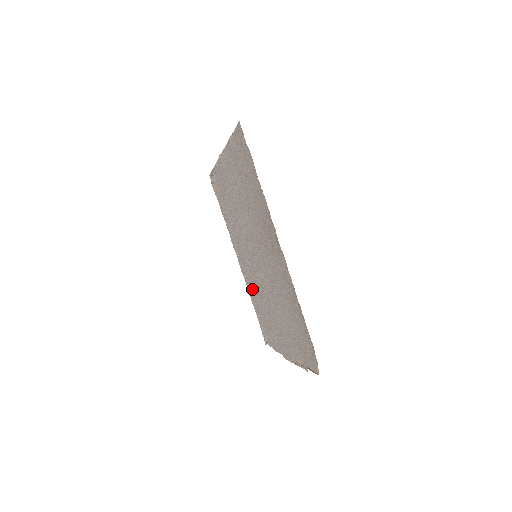
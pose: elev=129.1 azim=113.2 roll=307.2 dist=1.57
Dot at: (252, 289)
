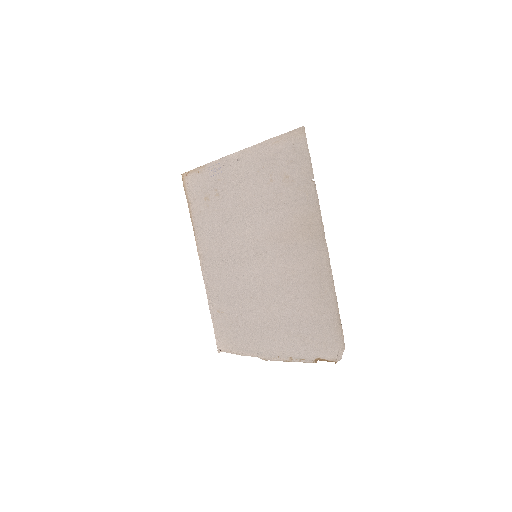
Dot at: (220, 293)
